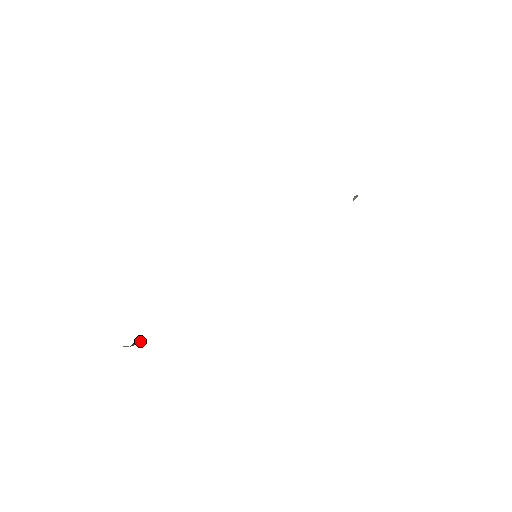
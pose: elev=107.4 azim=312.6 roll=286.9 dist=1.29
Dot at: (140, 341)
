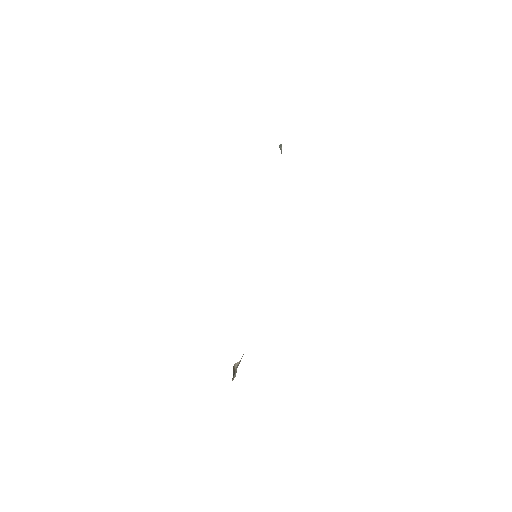
Dot at: (235, 366)
